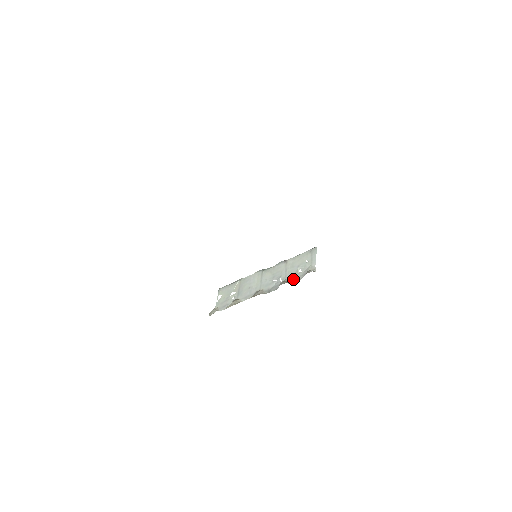
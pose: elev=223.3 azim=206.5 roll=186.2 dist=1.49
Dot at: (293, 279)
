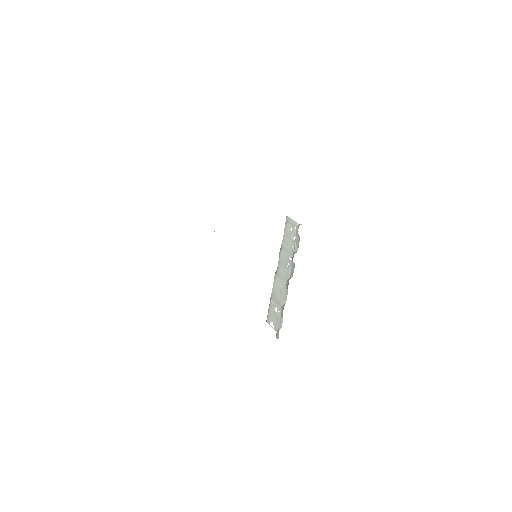
Dot at: (296, 247)
